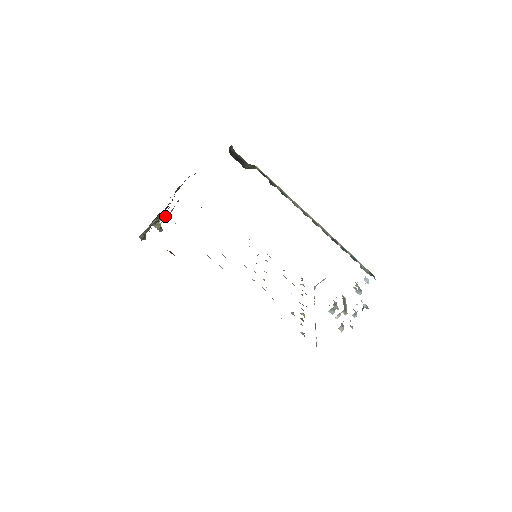
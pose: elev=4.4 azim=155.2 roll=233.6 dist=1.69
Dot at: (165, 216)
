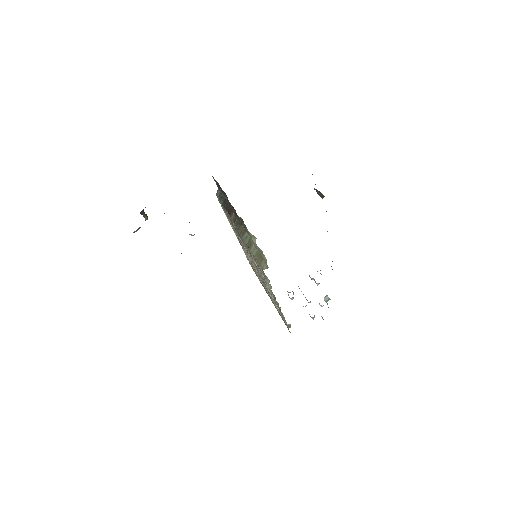
Dot at: occluded
